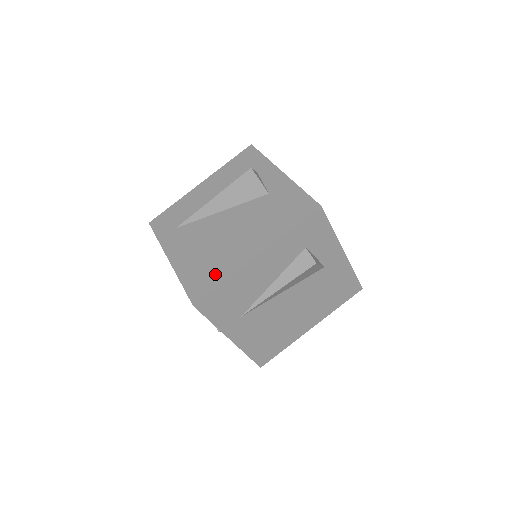
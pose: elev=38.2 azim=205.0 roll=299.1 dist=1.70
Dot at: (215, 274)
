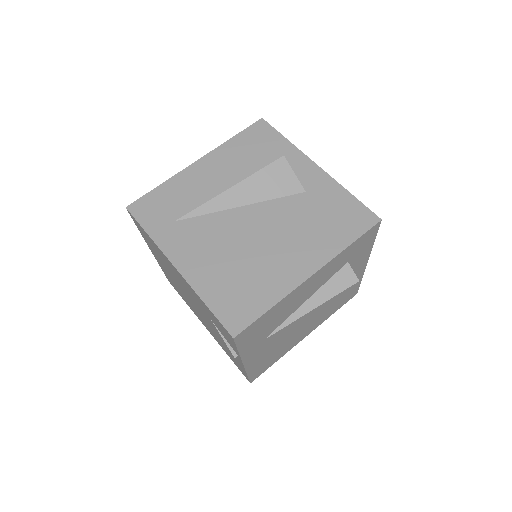
Dot at: (256, 295)
